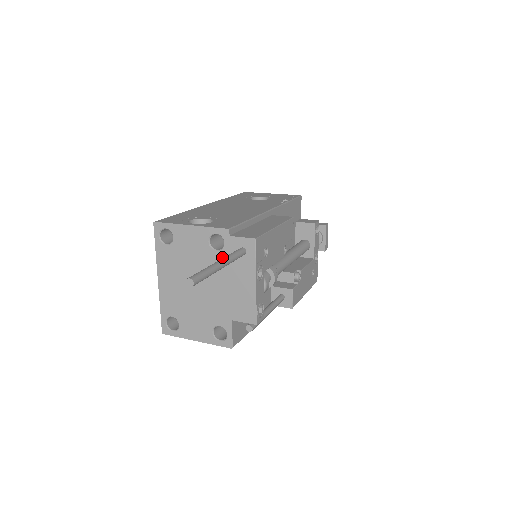
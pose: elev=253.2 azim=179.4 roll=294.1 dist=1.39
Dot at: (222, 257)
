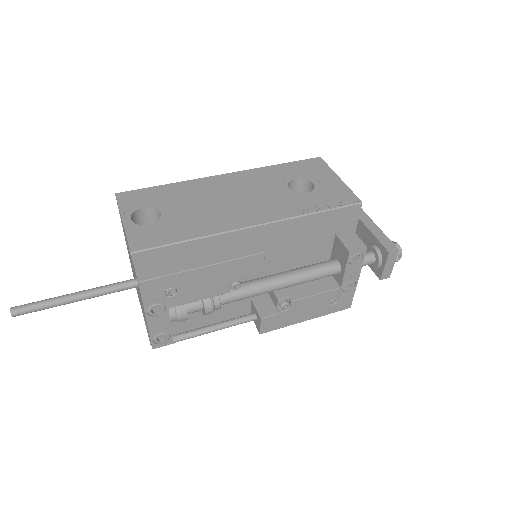
Dot at: (134, 271)
